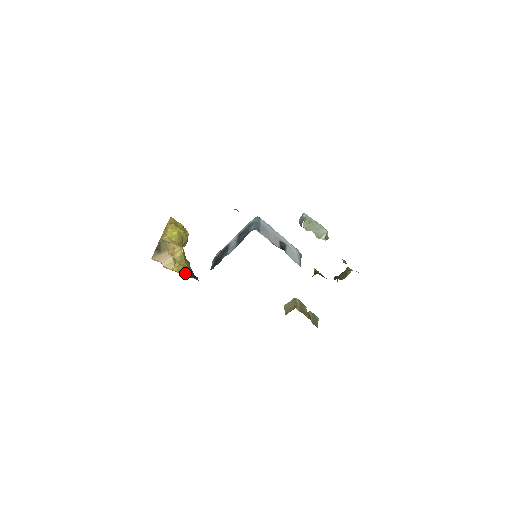
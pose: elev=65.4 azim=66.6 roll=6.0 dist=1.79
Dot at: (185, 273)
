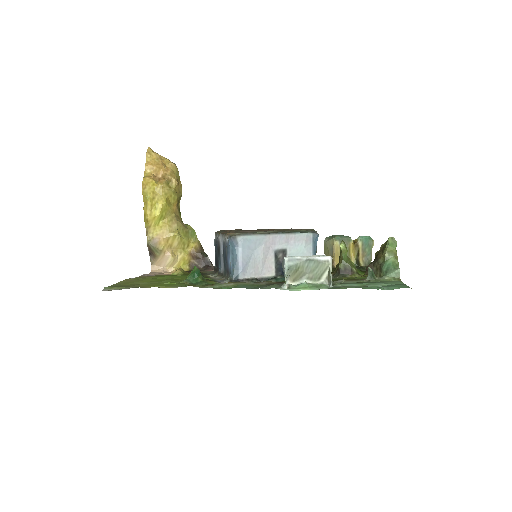
Dot at: (193, 261)
